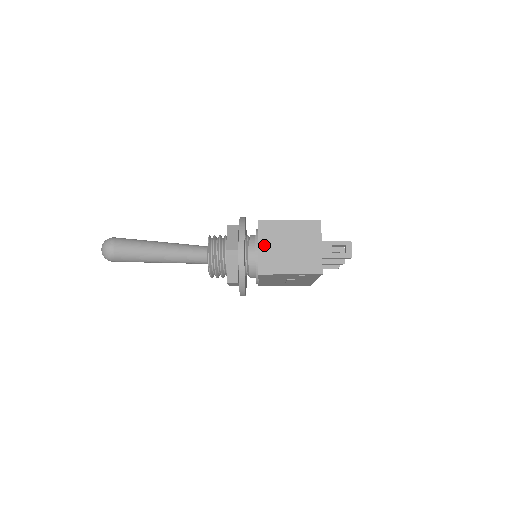
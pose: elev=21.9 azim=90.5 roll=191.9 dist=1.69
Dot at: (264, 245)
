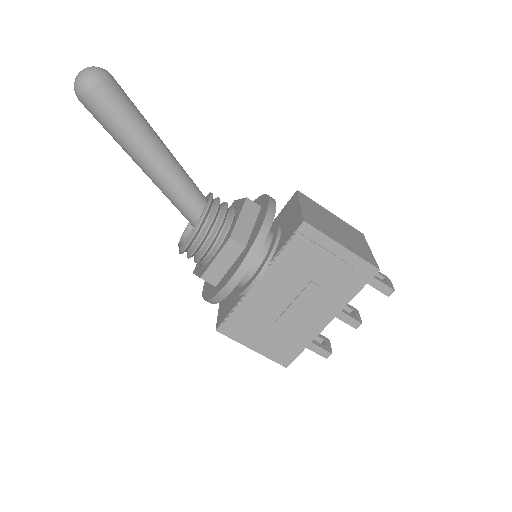
Dot at: (307, 207)
